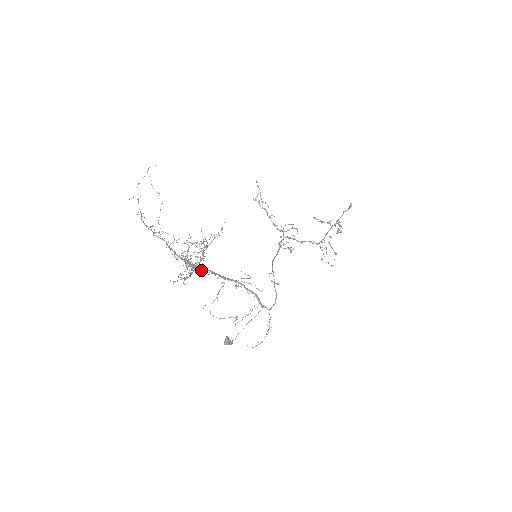
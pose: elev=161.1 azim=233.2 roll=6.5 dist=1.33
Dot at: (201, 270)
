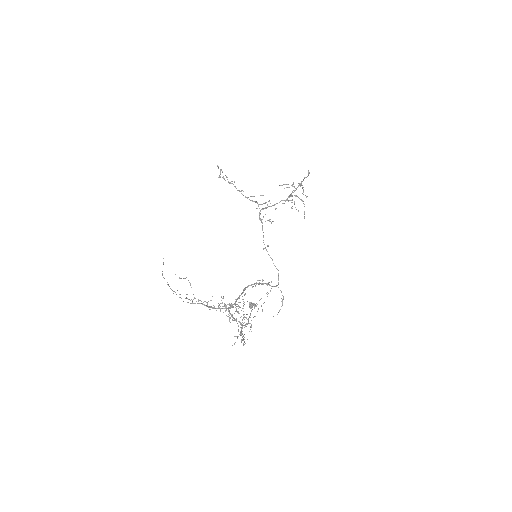
Dot at: (235, 307)
